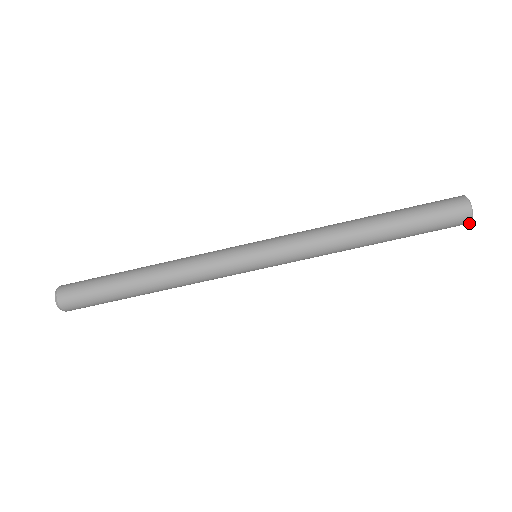
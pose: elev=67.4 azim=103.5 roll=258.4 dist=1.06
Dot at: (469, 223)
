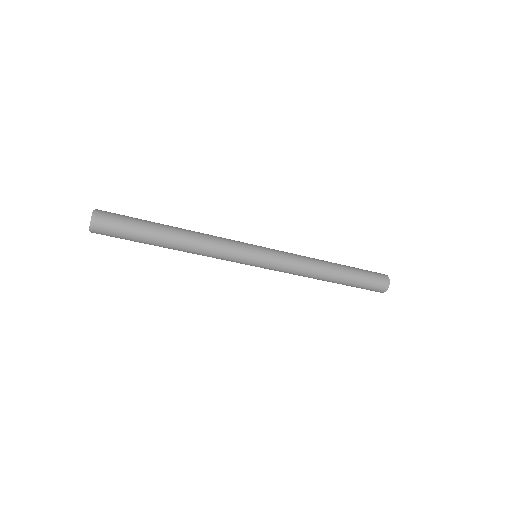
Dot at: occluded
